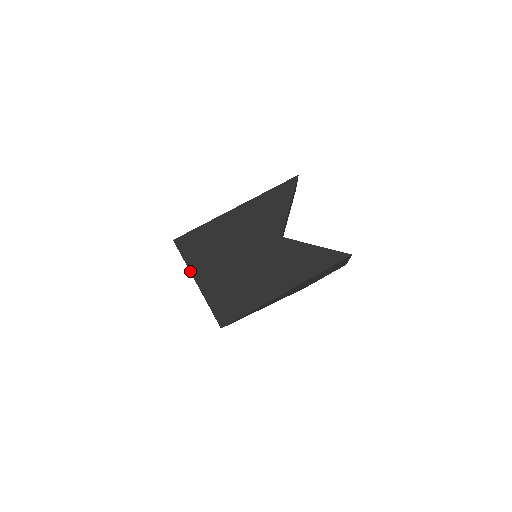
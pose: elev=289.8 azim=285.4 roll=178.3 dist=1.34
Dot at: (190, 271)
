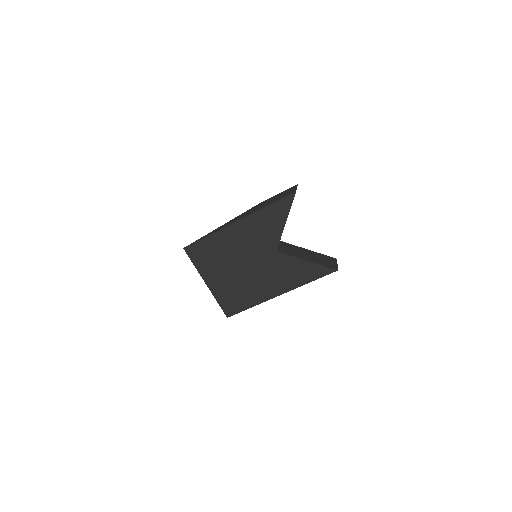
Dot at: (200, 275)
